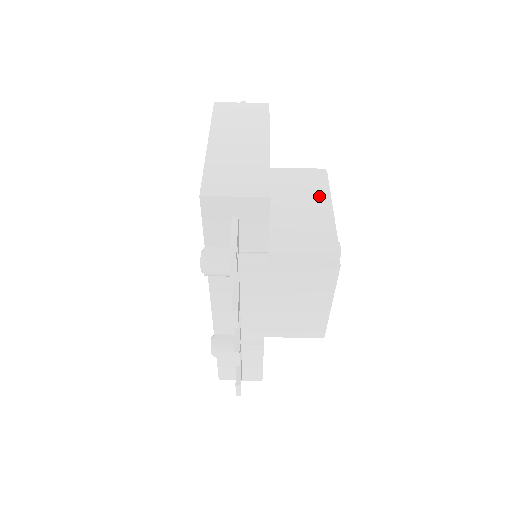
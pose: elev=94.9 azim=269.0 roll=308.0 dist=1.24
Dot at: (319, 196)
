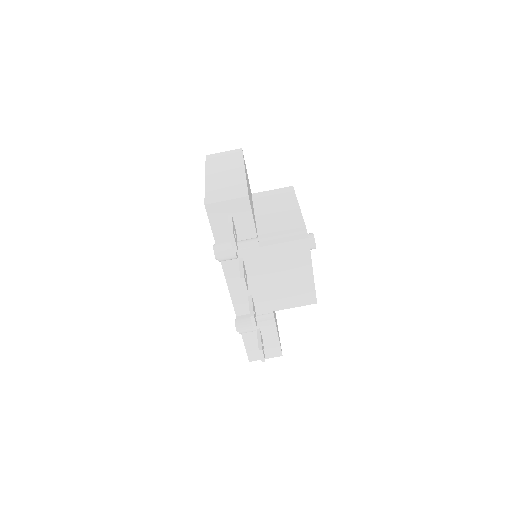
Dot at: (289, 202)
